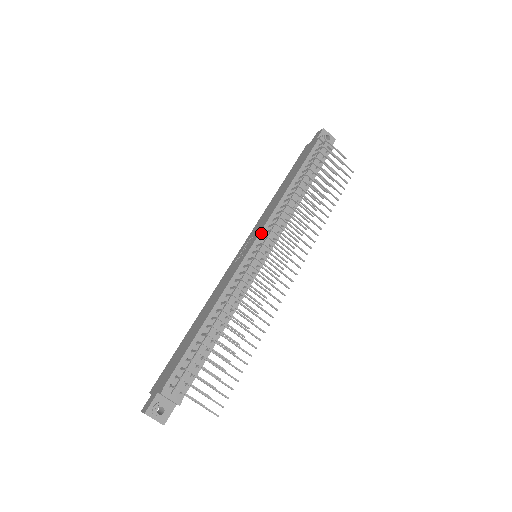
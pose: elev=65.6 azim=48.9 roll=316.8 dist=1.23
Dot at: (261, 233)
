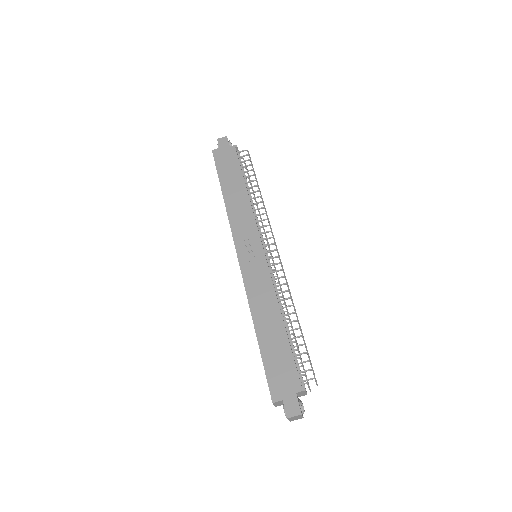
Dot at: occluded
